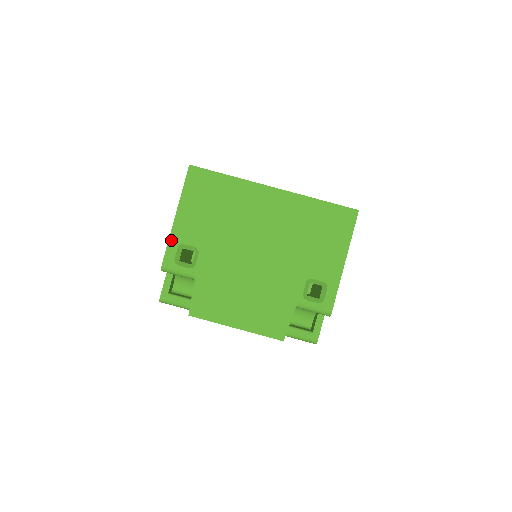
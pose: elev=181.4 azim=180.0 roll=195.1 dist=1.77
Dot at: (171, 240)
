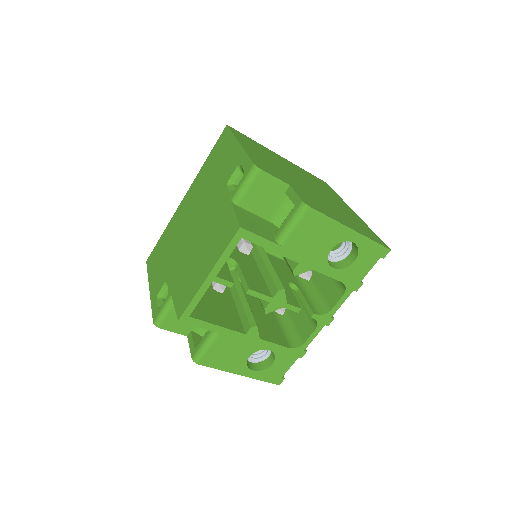
Dot at: (152, 303)
